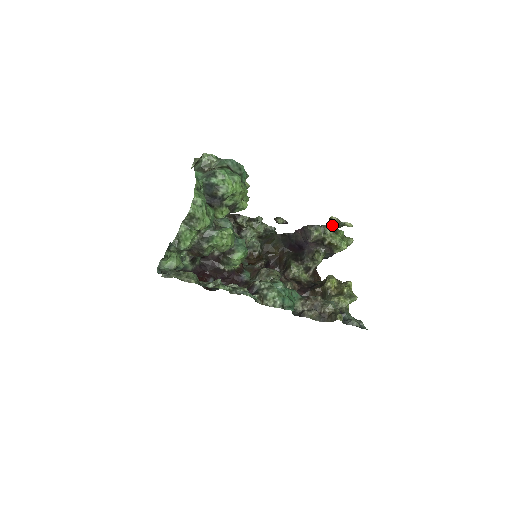
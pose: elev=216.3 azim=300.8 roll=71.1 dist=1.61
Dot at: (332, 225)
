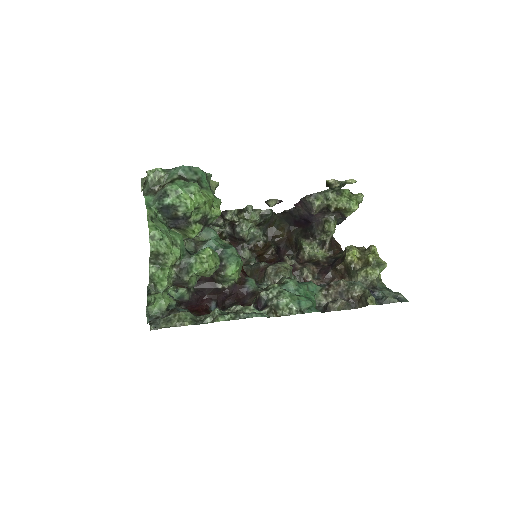
Dot at: (332, 188)
